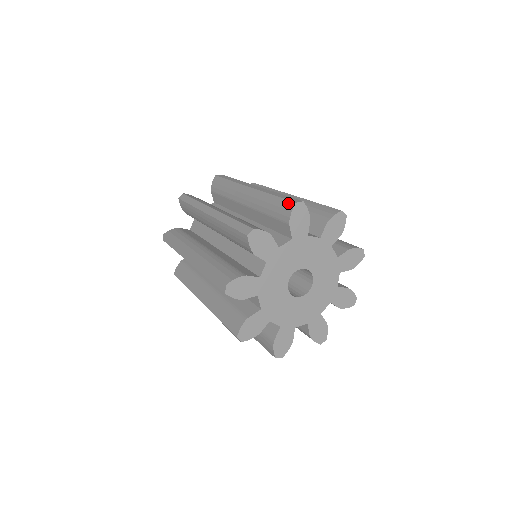
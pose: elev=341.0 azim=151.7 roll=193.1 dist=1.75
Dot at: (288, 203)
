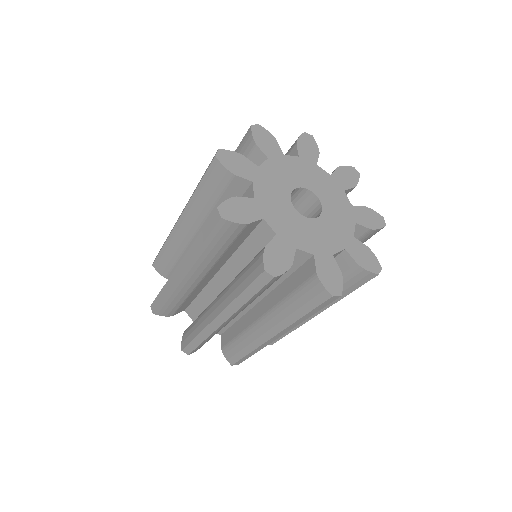
Dot at: occluded
